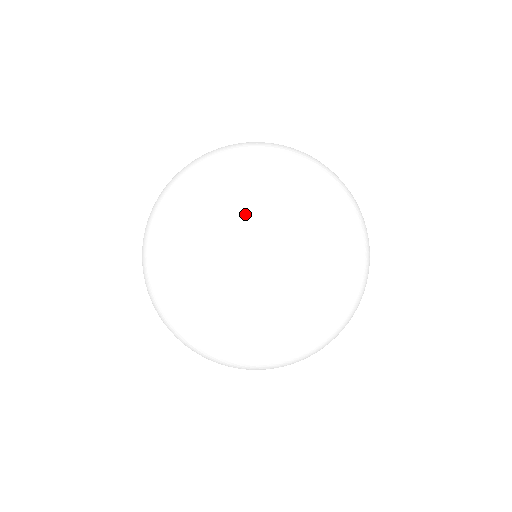
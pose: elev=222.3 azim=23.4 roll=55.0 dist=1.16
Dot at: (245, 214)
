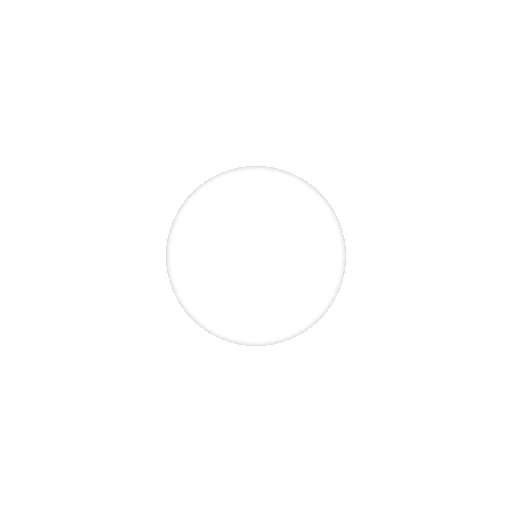
Dot at: (328, 216)
